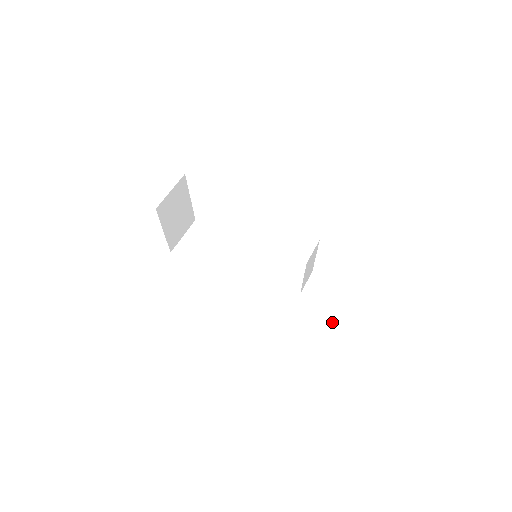
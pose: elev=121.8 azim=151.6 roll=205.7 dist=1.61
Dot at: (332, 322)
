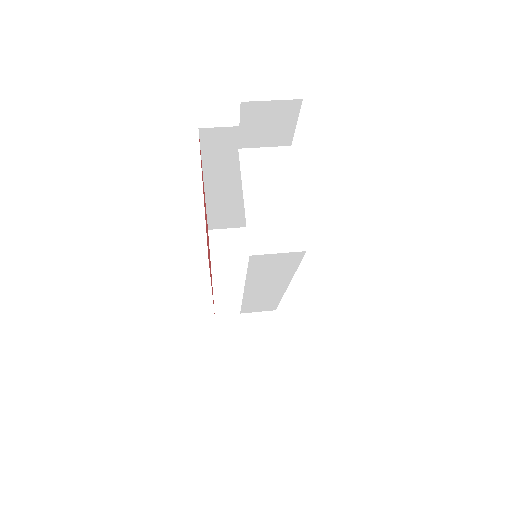
Dot at: occluded
